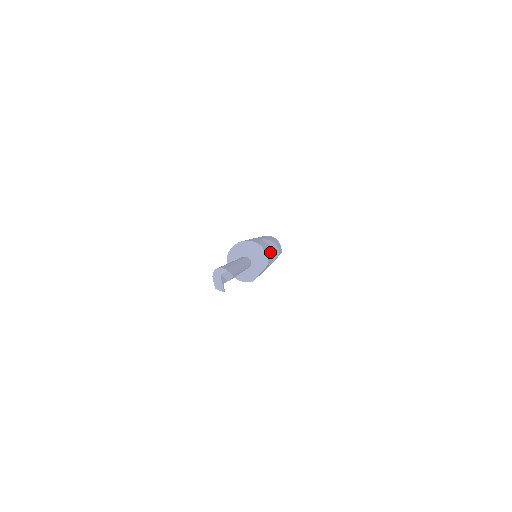
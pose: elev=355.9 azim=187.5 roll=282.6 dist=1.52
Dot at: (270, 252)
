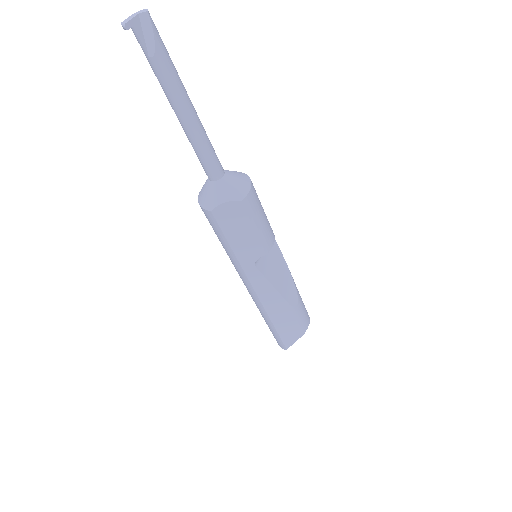
Dot at: (265, 225)
